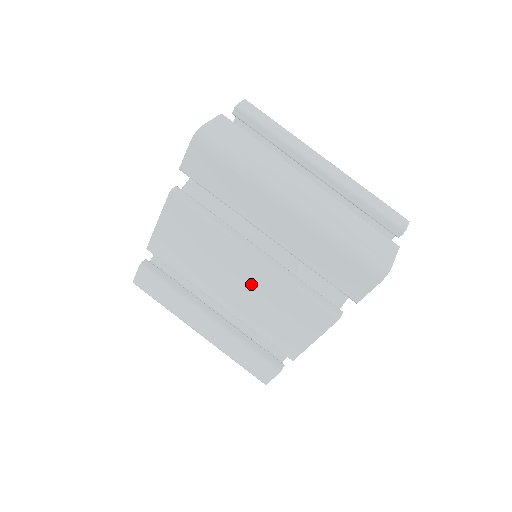
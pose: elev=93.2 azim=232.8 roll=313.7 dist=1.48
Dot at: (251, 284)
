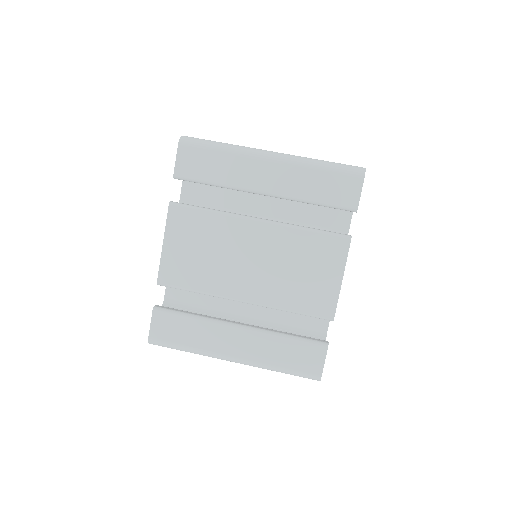
Dot at: (266, 254)
